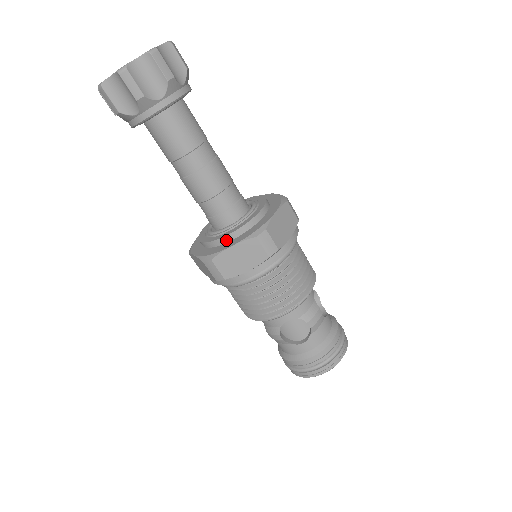
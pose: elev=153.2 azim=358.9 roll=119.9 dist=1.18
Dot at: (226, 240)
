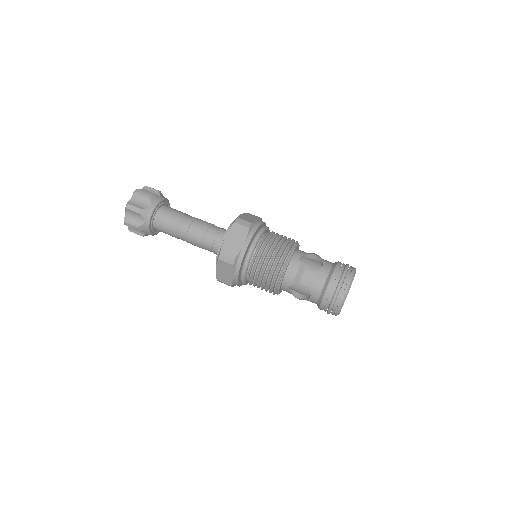
Dot at: occluded
